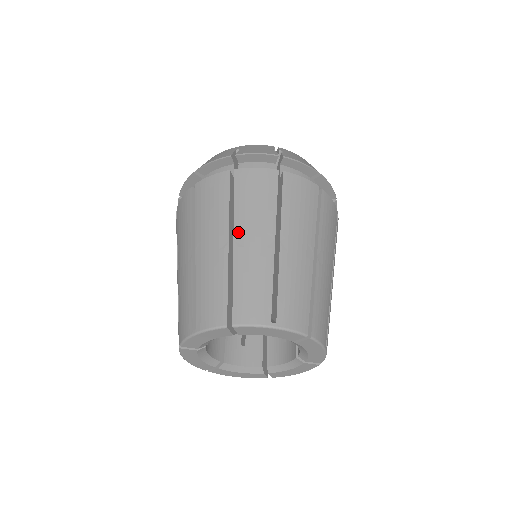
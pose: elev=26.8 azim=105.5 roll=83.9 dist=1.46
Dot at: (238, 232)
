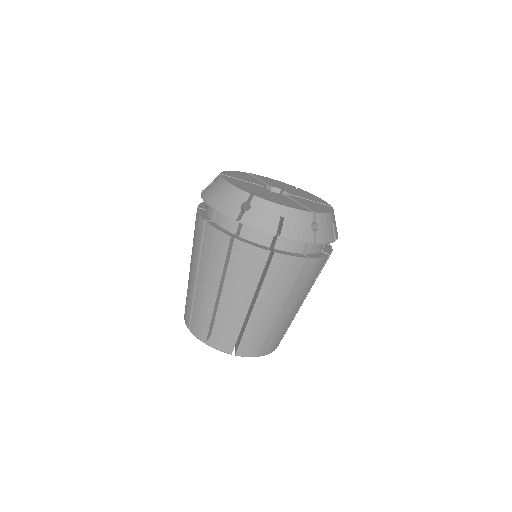
Dot at: (200, 275)
